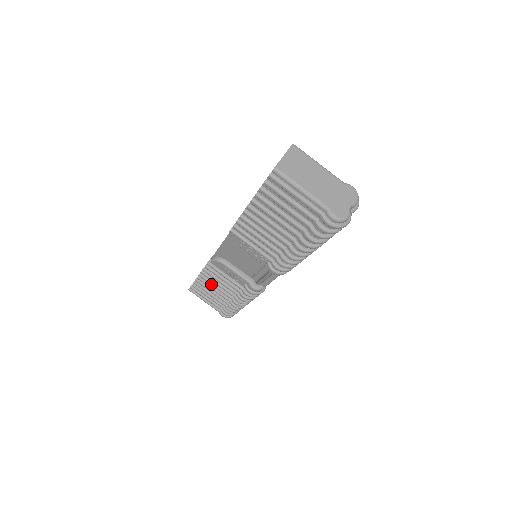
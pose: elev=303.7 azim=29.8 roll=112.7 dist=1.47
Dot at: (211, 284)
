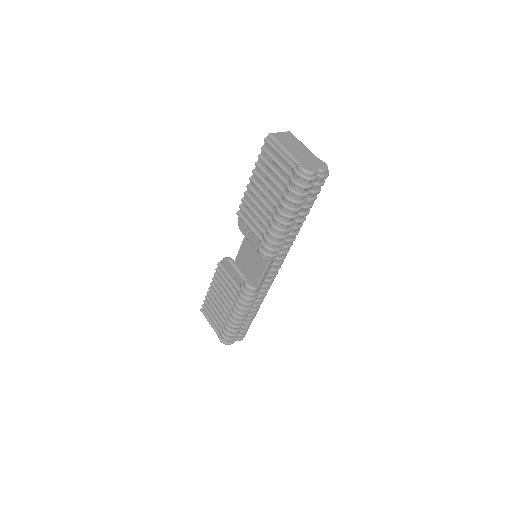
Dot at: (217, 293)
